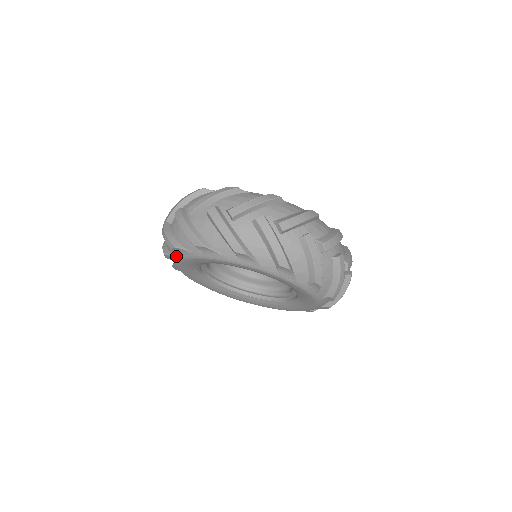
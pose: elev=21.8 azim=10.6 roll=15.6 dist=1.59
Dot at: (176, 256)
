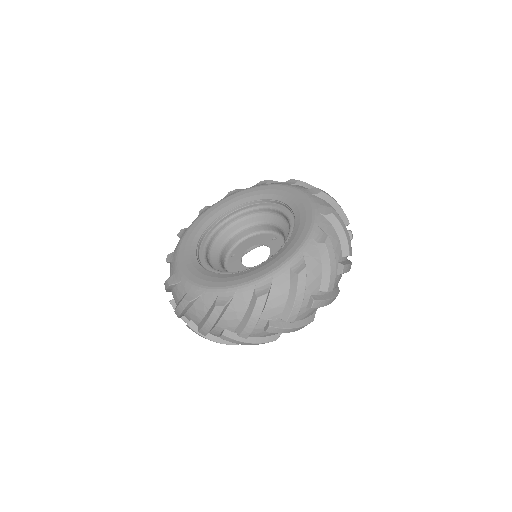
Dot at: occluded
